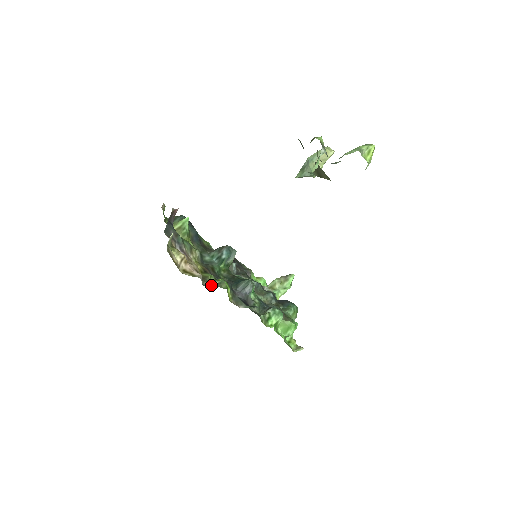
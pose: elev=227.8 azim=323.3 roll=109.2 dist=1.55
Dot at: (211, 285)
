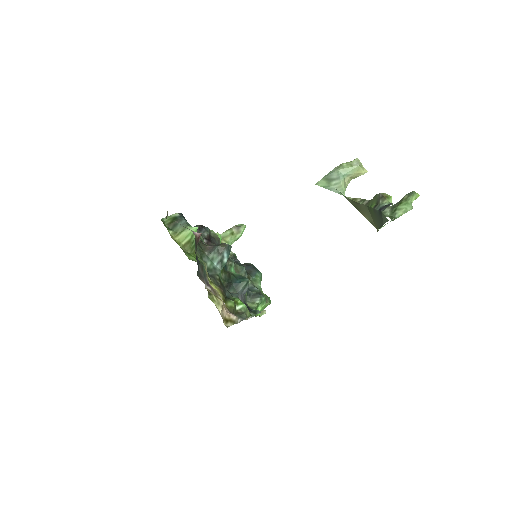
Dot at: (240, 319)
